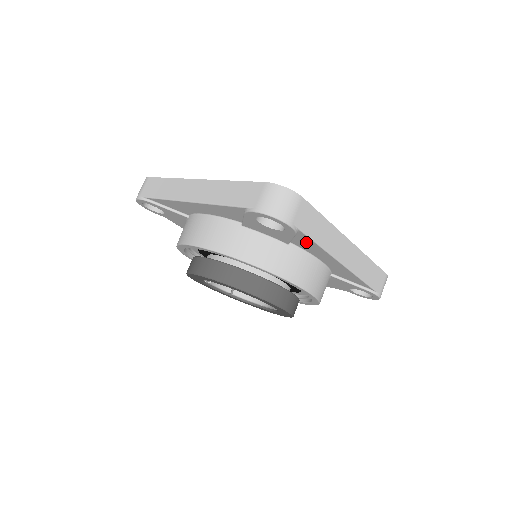
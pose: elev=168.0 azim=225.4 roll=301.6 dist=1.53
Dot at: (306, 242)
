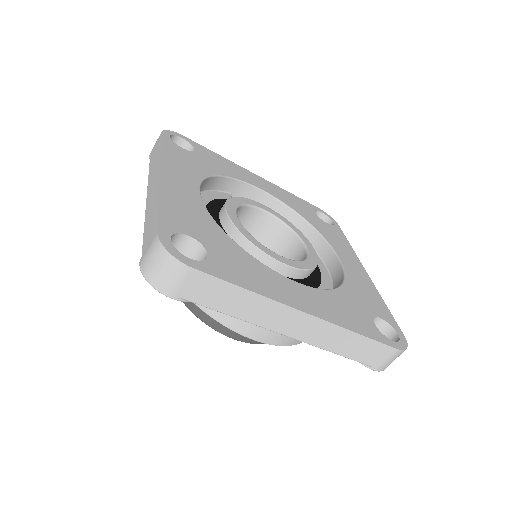
Dot at: occluded
